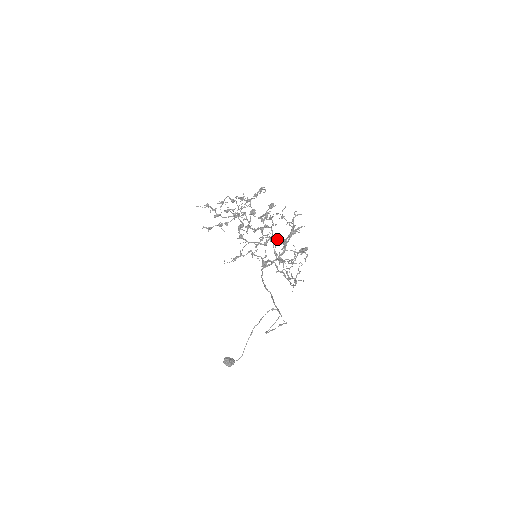
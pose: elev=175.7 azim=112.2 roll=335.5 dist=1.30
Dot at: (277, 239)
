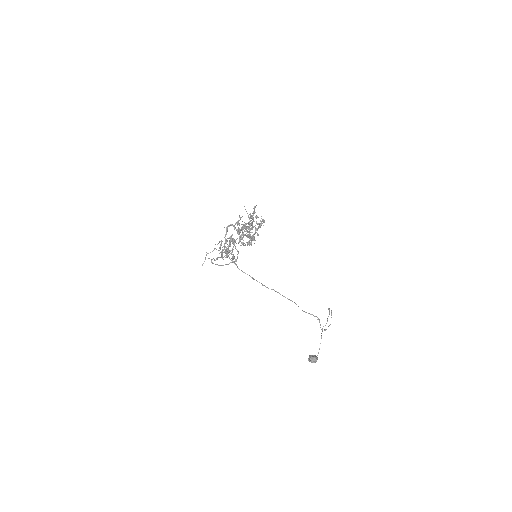
Dot at: (229, 237)
